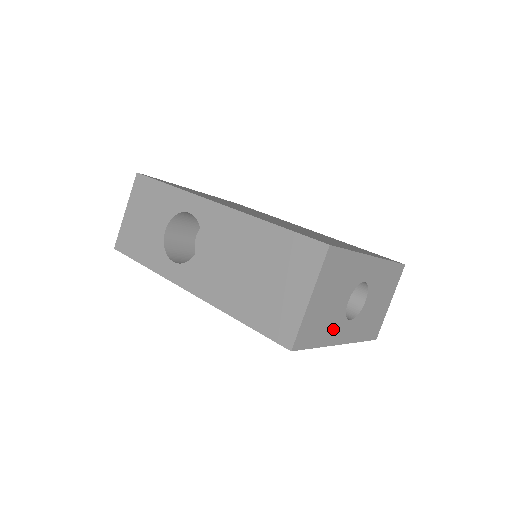
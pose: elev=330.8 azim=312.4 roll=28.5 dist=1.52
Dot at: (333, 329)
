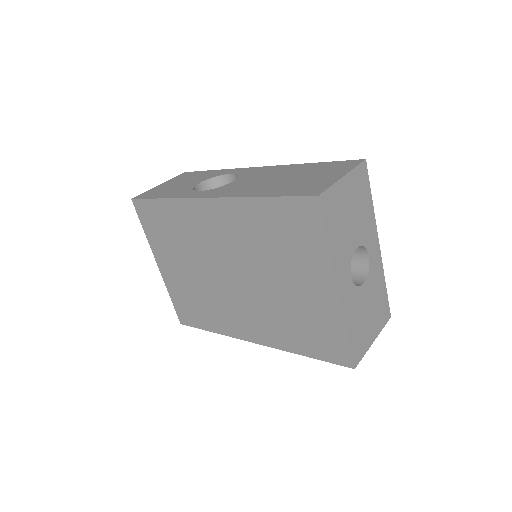
Dot at: (341, 253)
